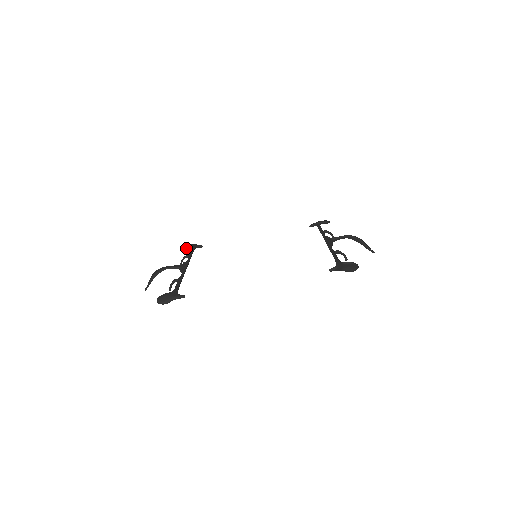
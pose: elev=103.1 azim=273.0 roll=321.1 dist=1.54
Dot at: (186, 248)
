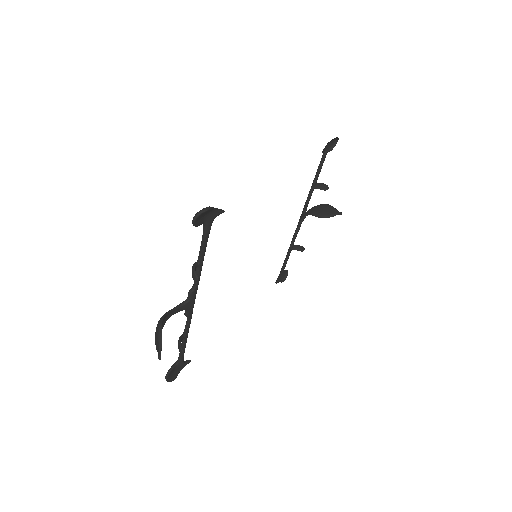
Dot at: (171, 370)
